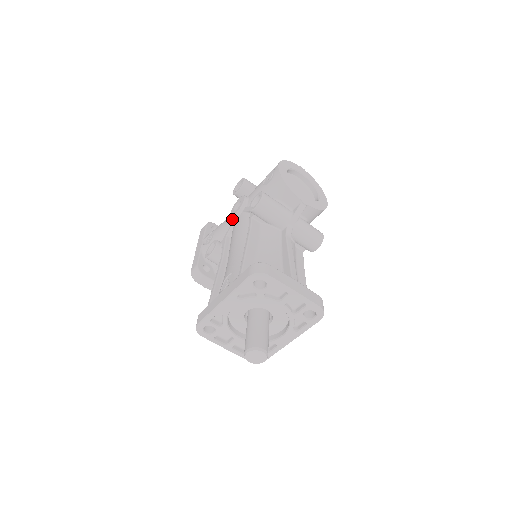
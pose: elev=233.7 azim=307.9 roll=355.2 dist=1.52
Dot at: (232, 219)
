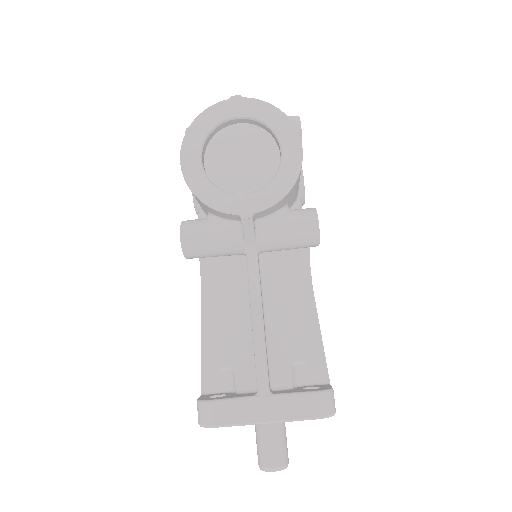
Dot at: occluded
